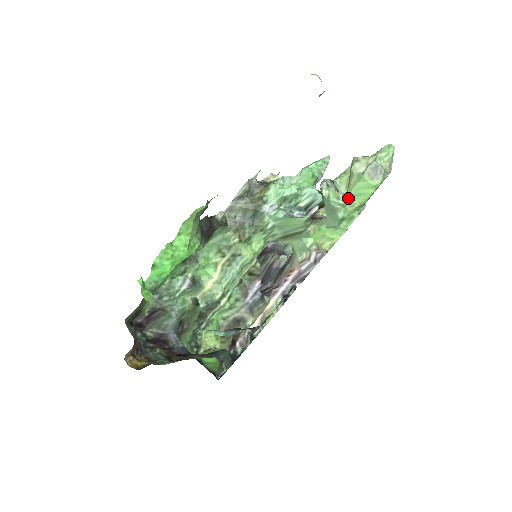
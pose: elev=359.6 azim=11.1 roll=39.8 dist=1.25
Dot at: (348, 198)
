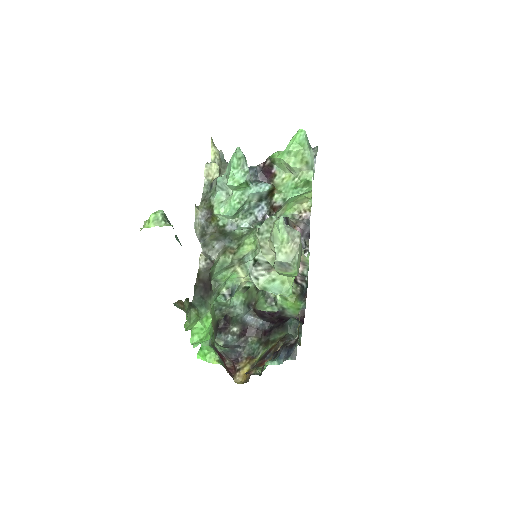
Dot at: (281, 275)
